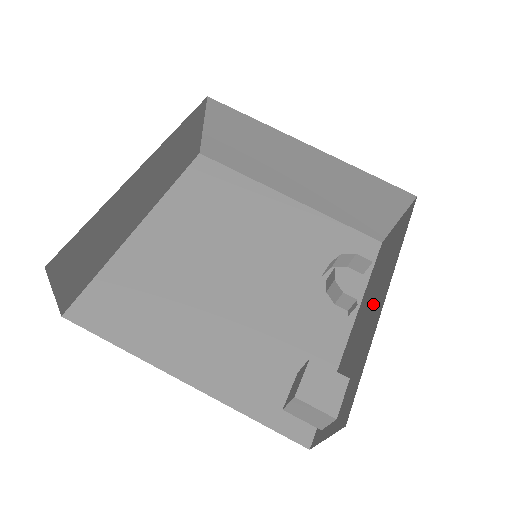
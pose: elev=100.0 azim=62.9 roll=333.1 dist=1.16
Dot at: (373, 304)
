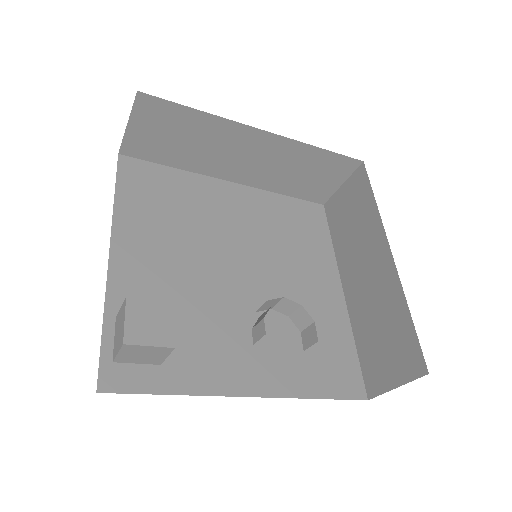
Dot at: occluded
